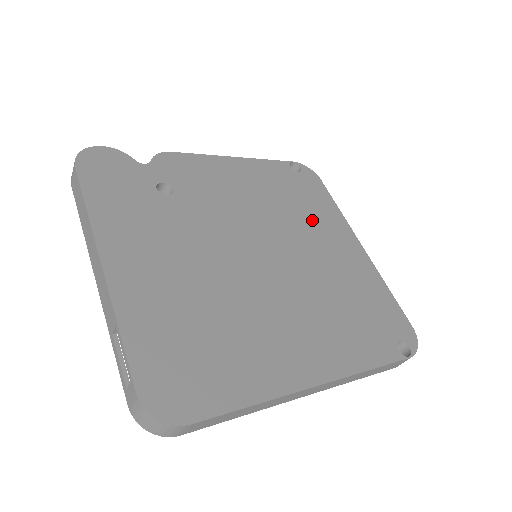
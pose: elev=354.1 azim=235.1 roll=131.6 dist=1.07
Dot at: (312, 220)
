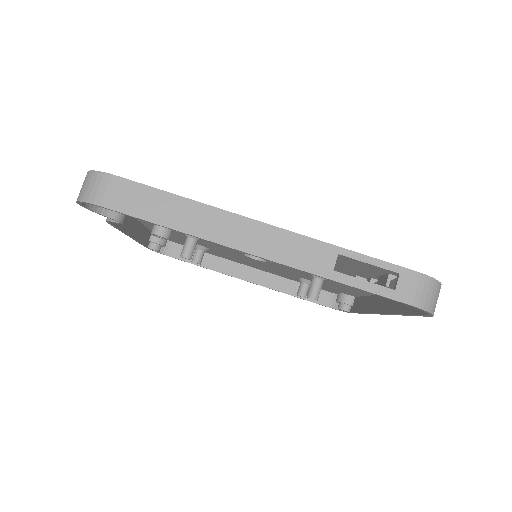
Dot at: occluded
